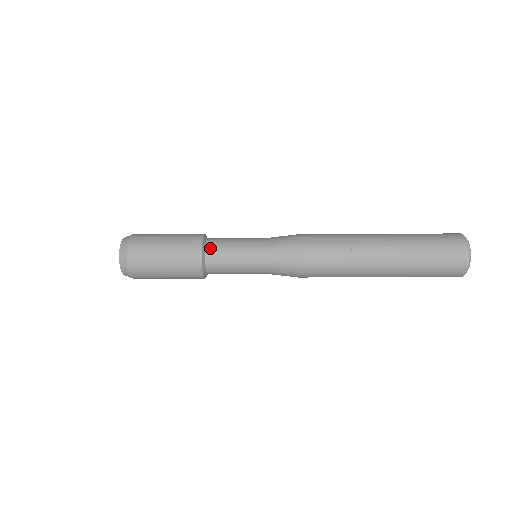
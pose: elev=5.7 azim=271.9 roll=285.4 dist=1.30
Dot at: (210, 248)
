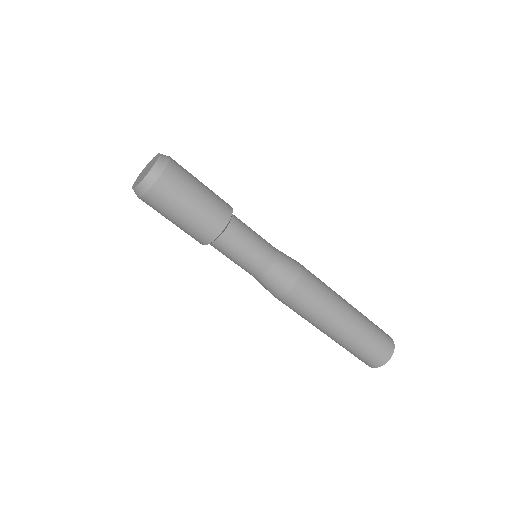
Dot at: occluded
